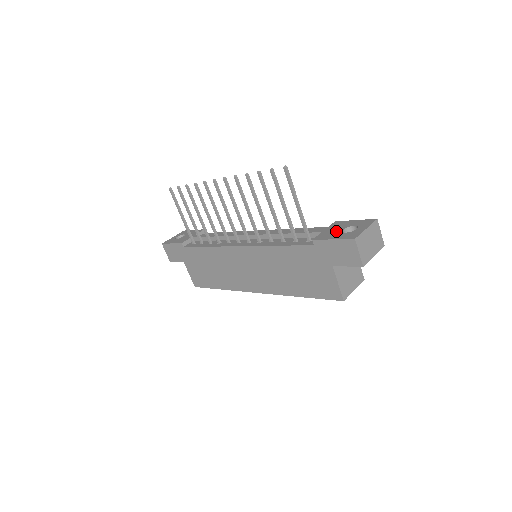
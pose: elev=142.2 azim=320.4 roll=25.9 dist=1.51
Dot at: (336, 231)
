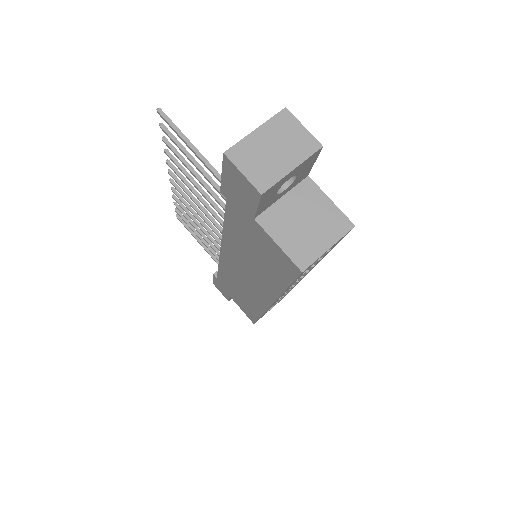
Dot at: occluded
